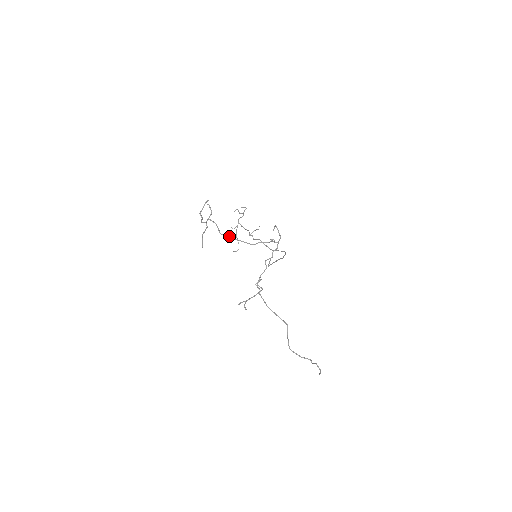
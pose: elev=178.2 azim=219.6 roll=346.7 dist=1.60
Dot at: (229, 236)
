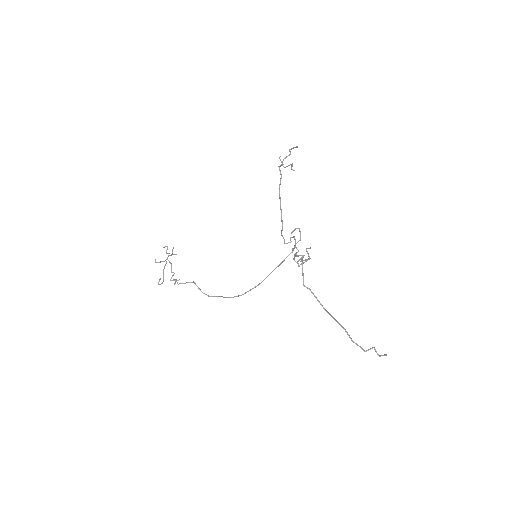
Dot at: (280, 198)
